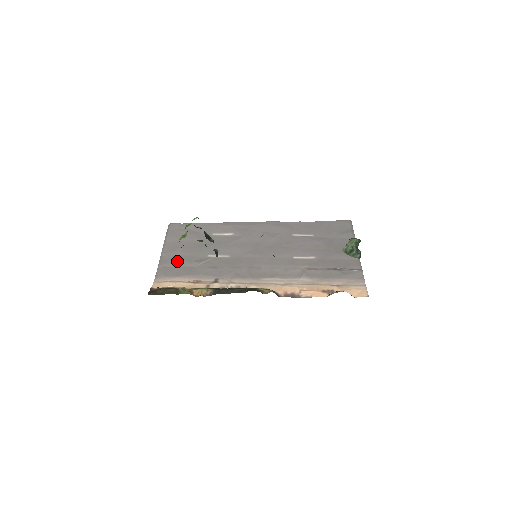
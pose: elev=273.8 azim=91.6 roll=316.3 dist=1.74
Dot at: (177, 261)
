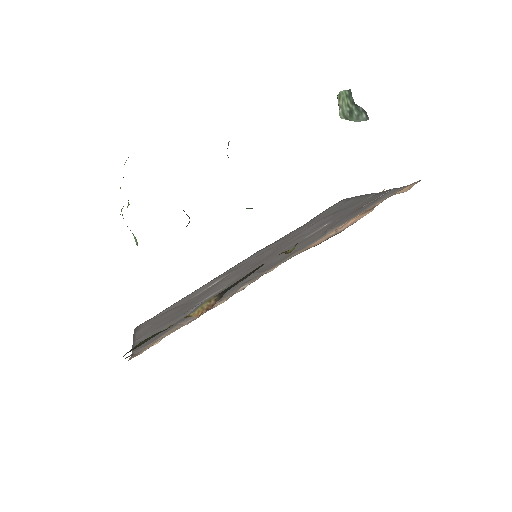
Dot at: (157, 330)
